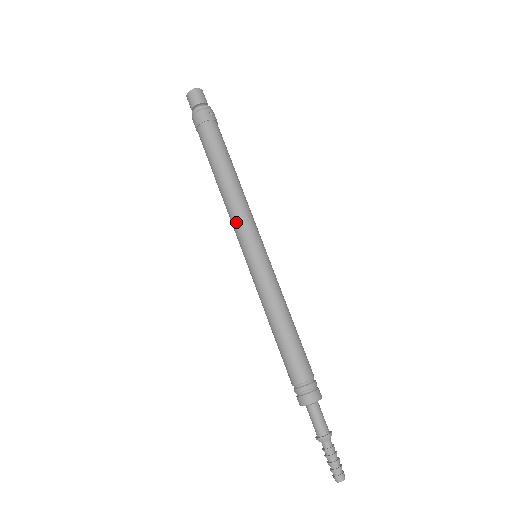
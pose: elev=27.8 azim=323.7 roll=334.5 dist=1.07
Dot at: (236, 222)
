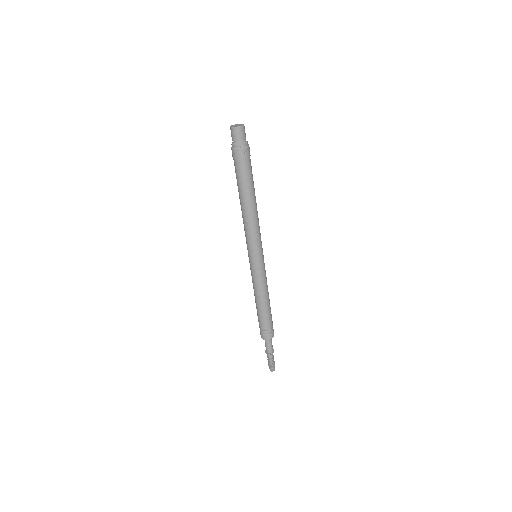
Dot at: (247, 236)
